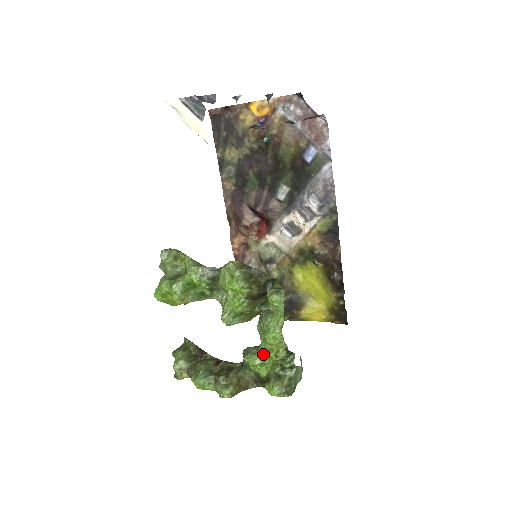
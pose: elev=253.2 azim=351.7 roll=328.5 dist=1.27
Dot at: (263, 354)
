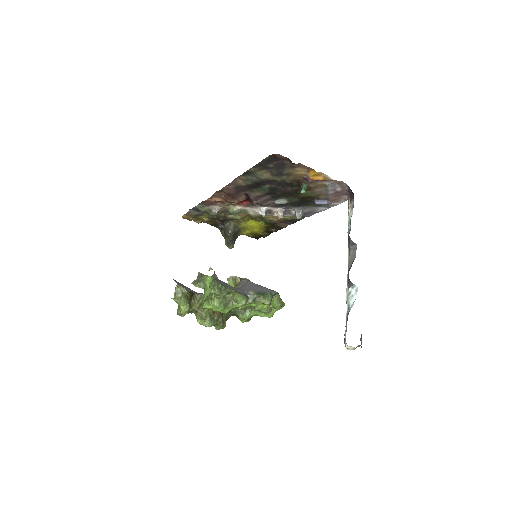
Dot at: (252, 316)
